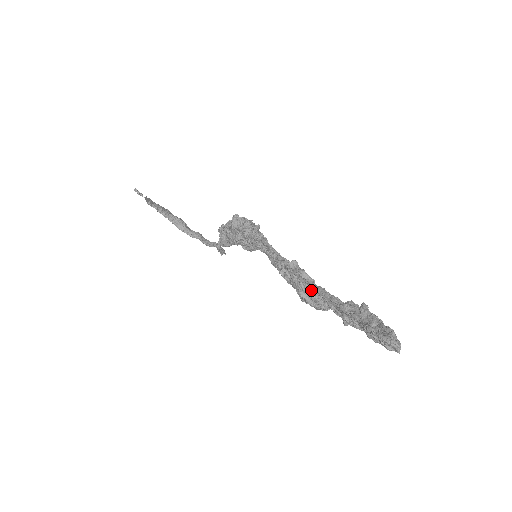
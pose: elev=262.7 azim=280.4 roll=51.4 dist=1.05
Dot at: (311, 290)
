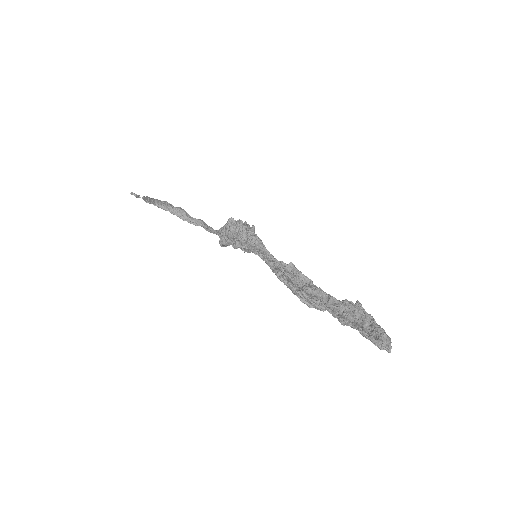
Dot at: (308, 298)
